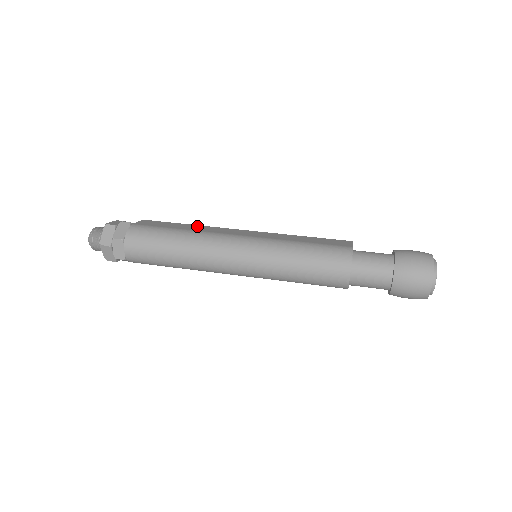
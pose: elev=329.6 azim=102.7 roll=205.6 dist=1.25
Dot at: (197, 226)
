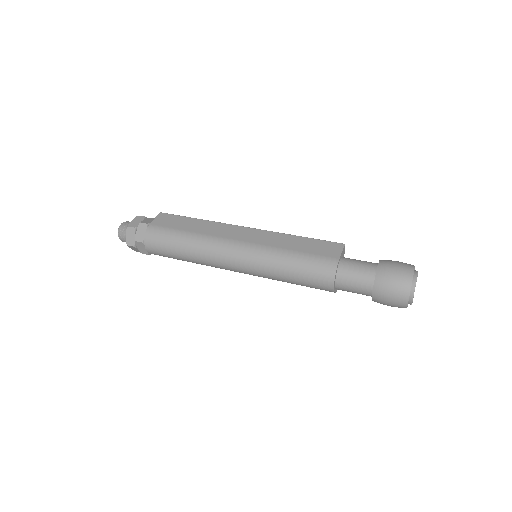
Dot at: (205, 223)
